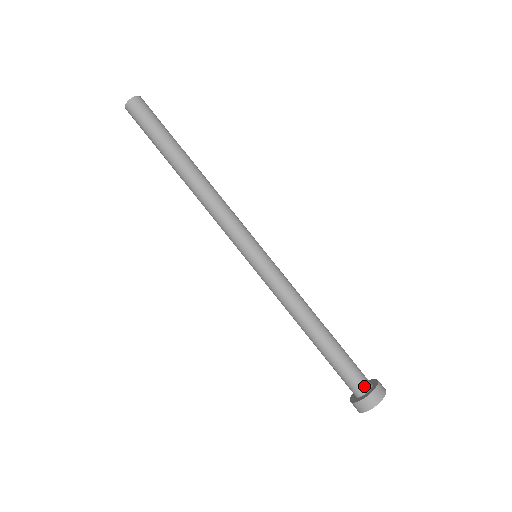
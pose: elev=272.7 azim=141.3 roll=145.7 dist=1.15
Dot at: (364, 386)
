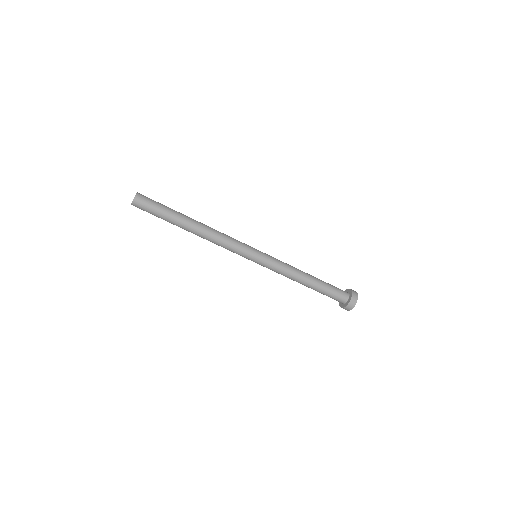
Dot at: (343, 300)
